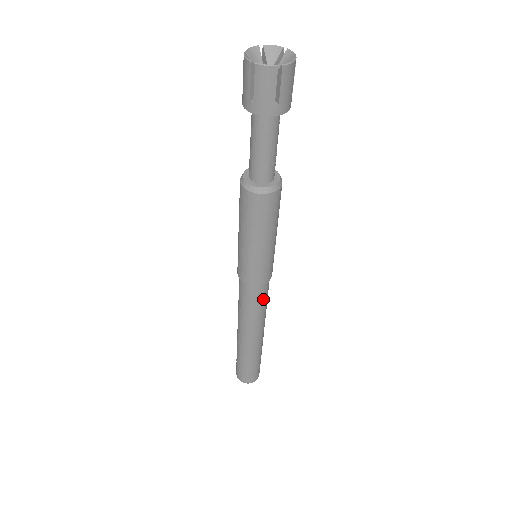
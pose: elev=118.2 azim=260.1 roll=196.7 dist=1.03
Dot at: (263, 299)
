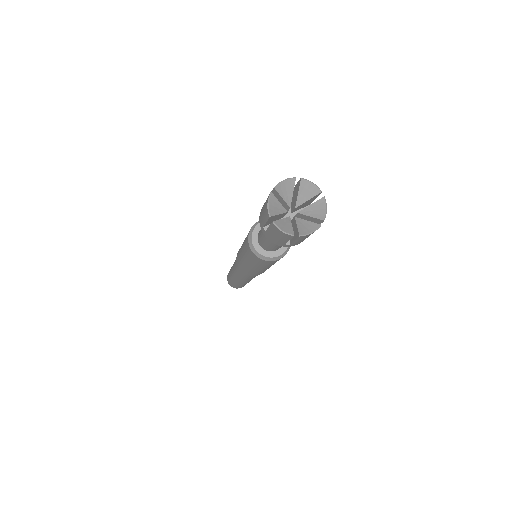
Dot at: (254, 276)
